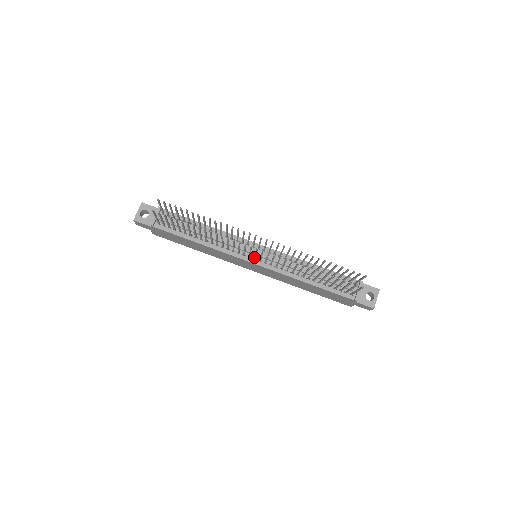
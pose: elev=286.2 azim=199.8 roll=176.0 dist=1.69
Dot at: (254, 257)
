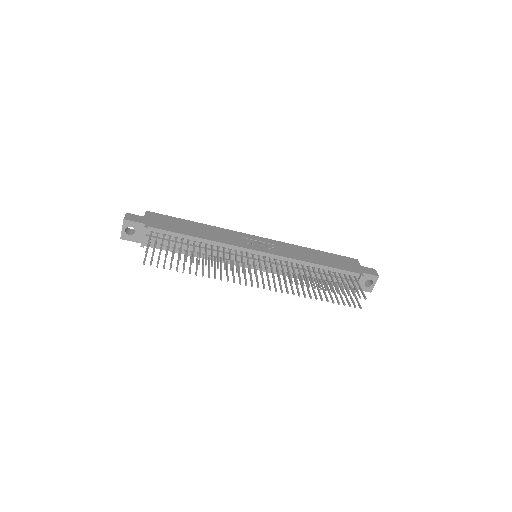
Dot at: occluded
